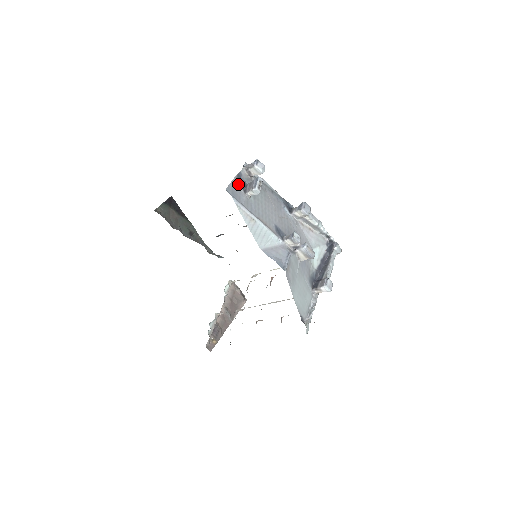
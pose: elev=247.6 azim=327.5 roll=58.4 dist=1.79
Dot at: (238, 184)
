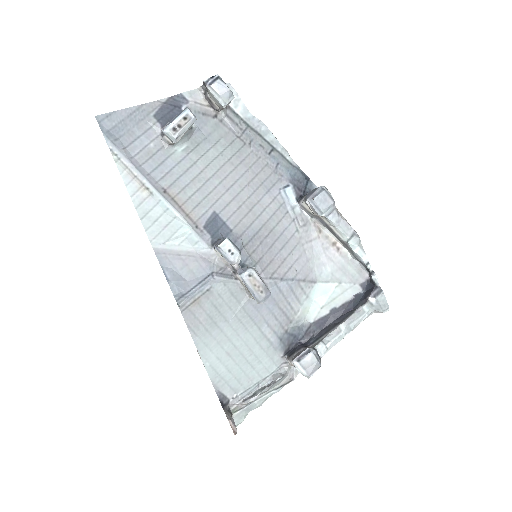
Dot at: (156, 115)
